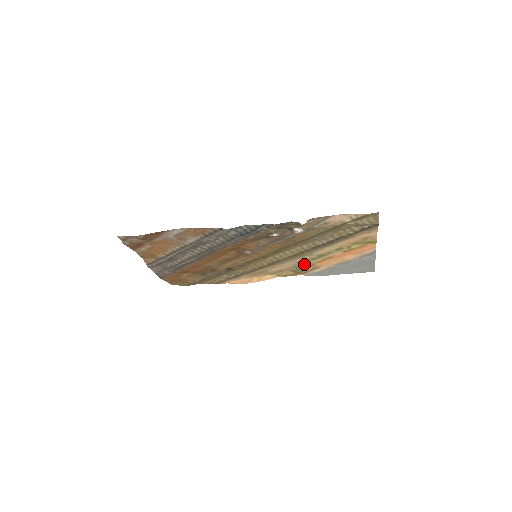
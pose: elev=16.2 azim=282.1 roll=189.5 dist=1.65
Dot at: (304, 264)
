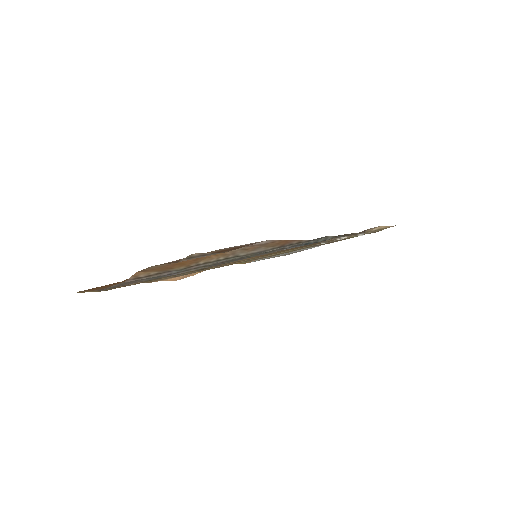
Dot at: occluded
